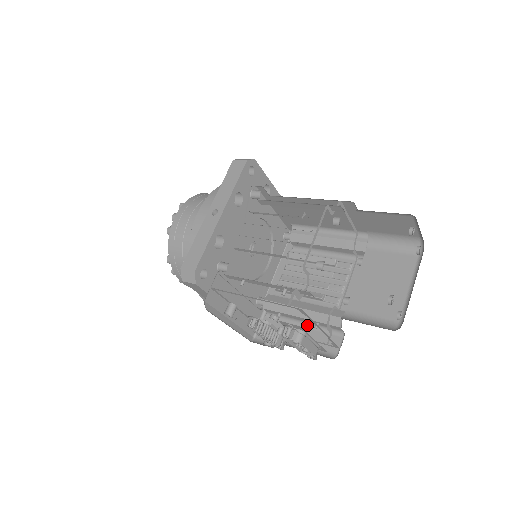
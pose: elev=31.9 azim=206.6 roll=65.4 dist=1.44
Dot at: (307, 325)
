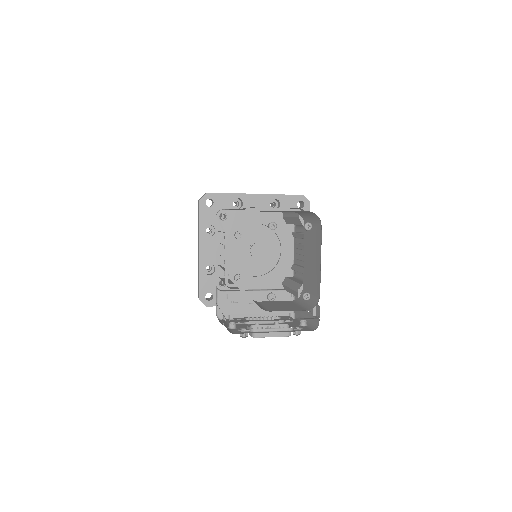
Dot at: occluded
